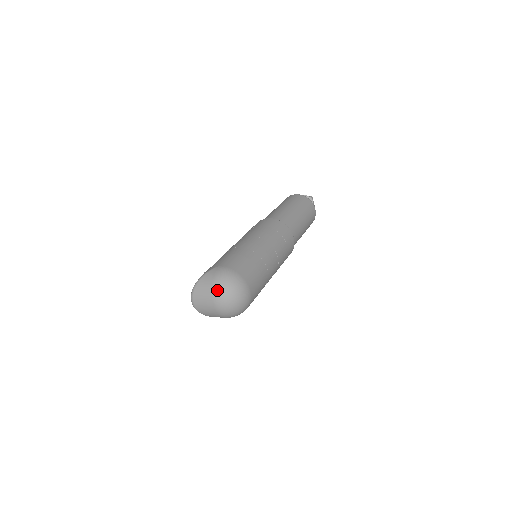
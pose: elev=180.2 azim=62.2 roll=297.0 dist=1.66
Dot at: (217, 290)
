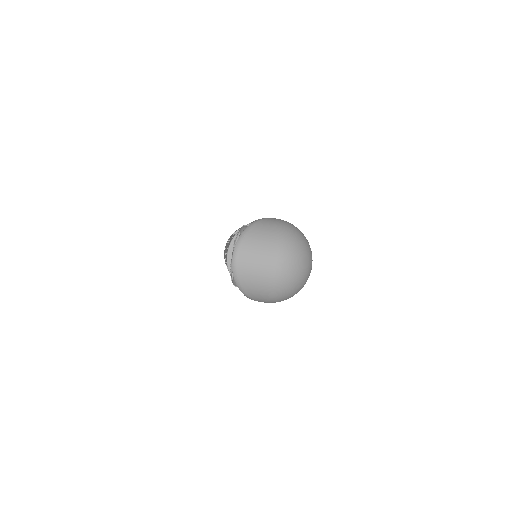
Dot at: (288, 240)
